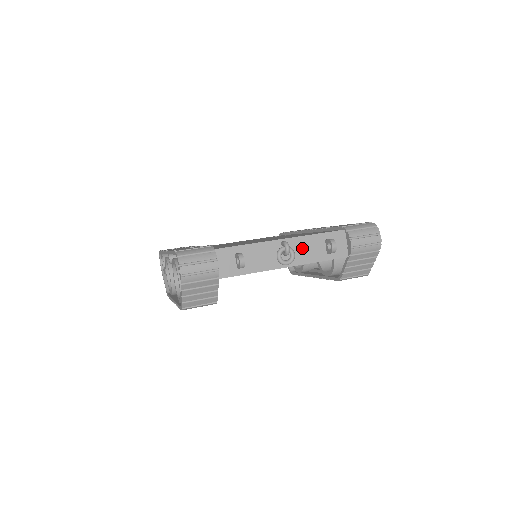
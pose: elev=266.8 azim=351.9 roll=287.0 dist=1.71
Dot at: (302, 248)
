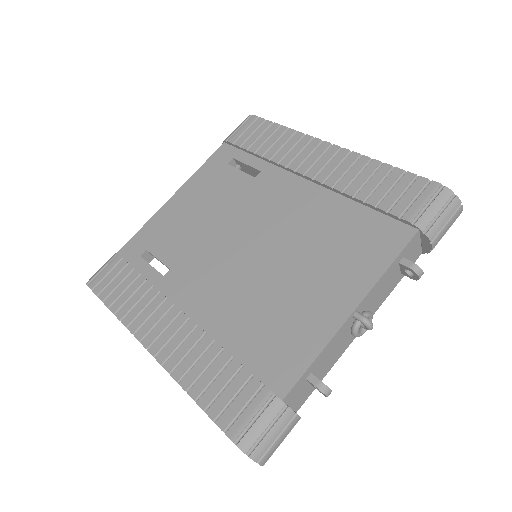
Dot at: (375, 296)
